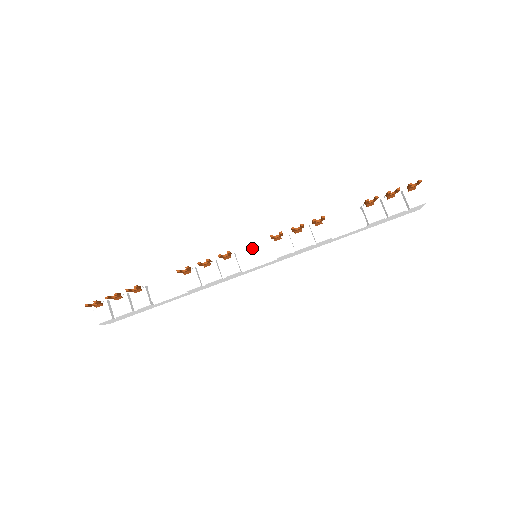
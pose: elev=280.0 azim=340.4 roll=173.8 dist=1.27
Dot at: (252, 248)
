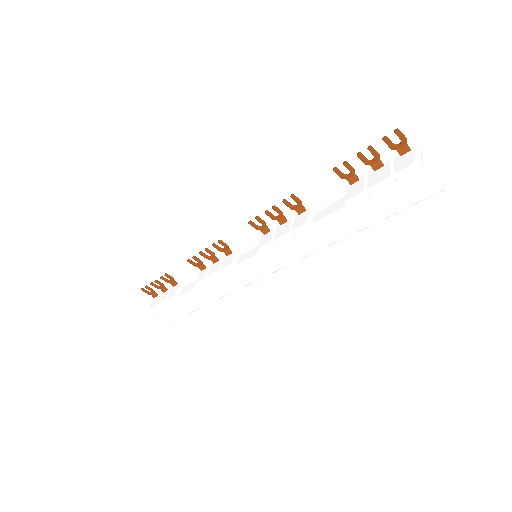
Dot at: occluded
